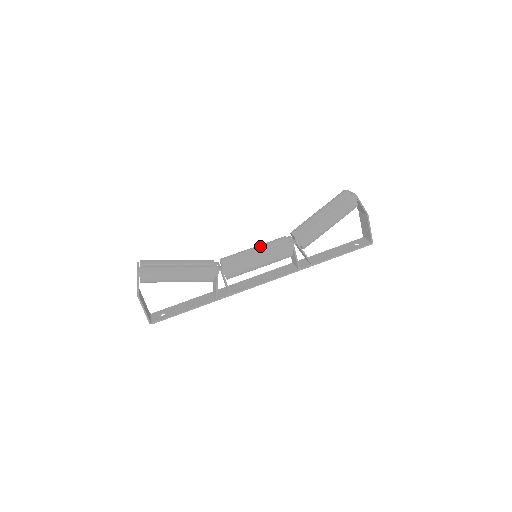
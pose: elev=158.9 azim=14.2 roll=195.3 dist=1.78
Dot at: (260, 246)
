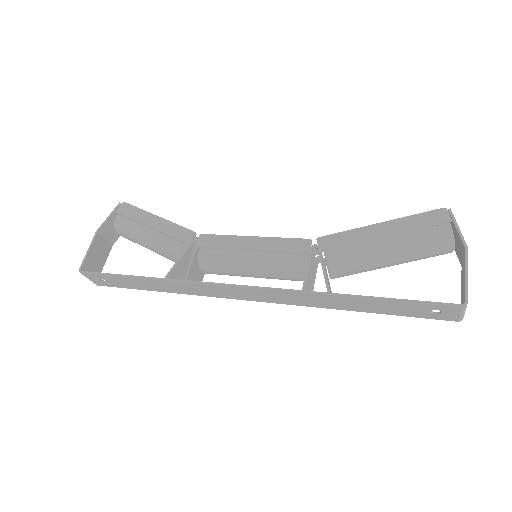
Dot at: occluded
